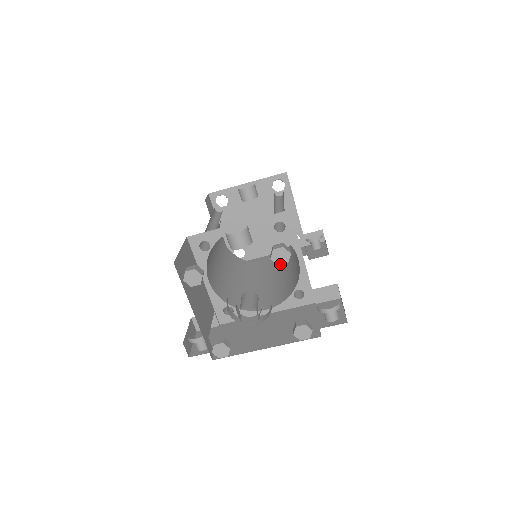
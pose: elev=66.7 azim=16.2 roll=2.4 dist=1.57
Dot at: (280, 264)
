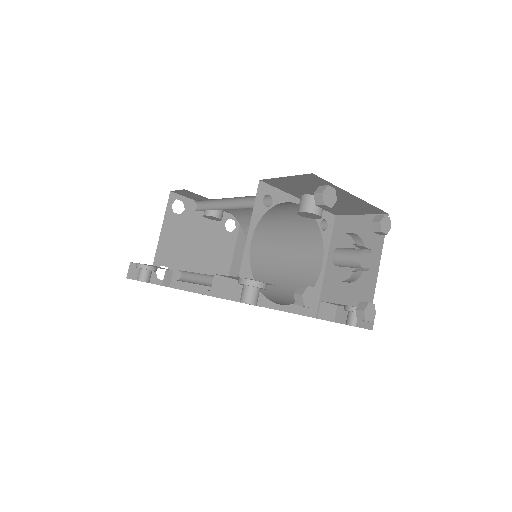
Dot at: (383, 231)
